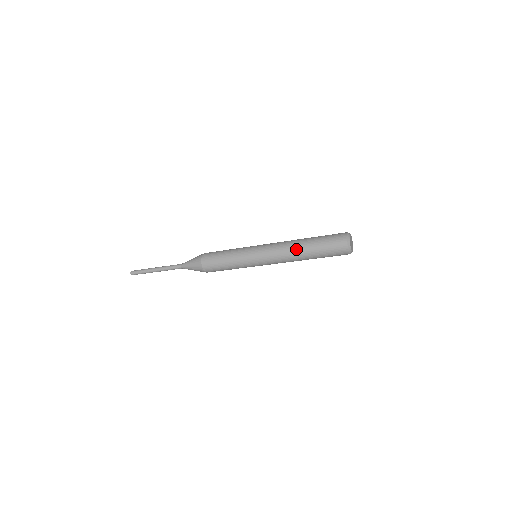
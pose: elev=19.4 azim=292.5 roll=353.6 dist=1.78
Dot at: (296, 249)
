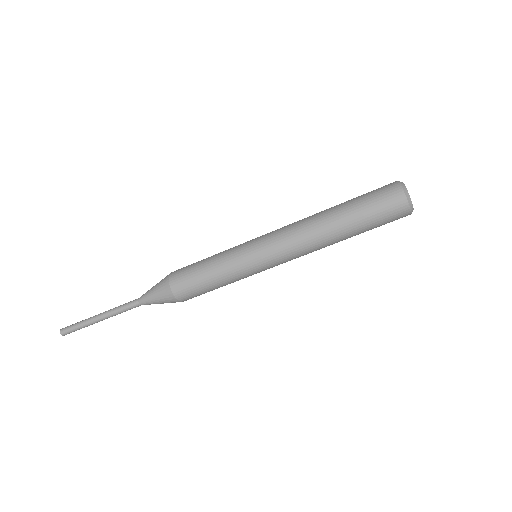
Dot at: (318, 213)
